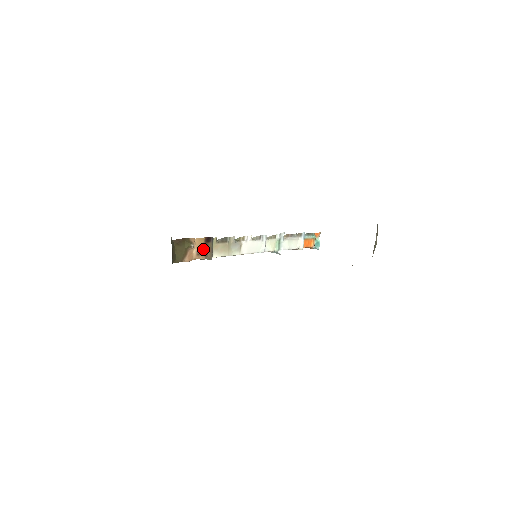
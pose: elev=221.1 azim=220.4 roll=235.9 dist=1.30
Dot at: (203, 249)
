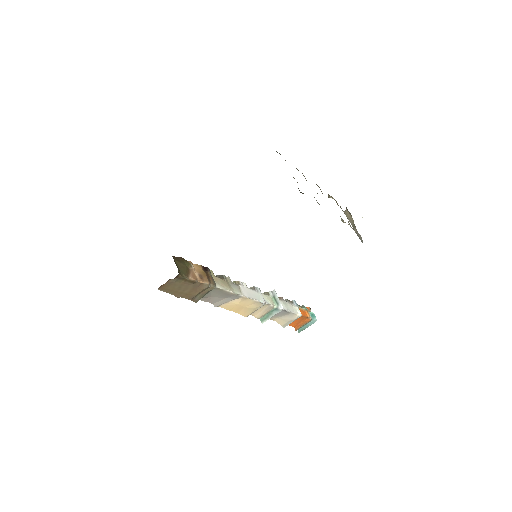
Dot at: (204, 275)
